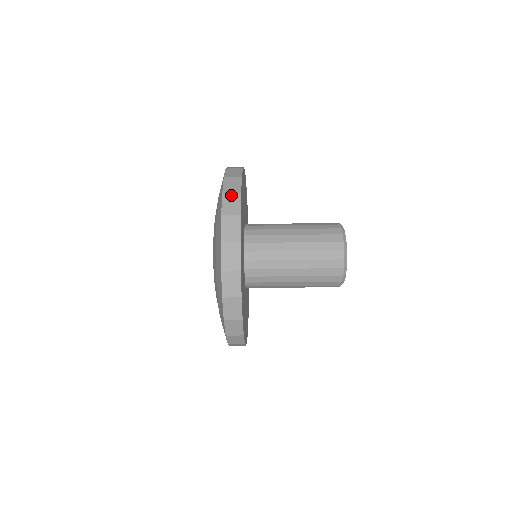
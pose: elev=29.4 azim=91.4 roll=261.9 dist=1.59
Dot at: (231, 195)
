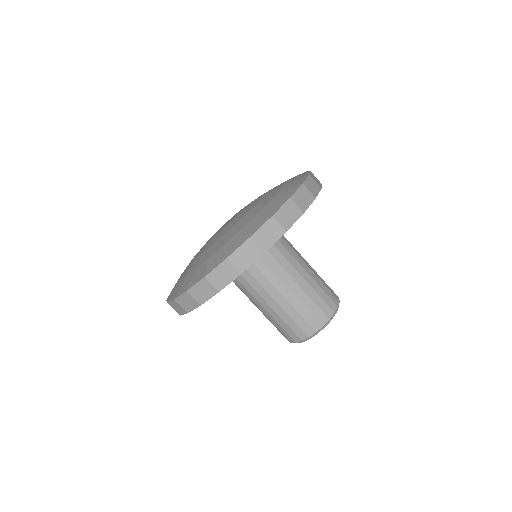
Dot at: (315, 182)
